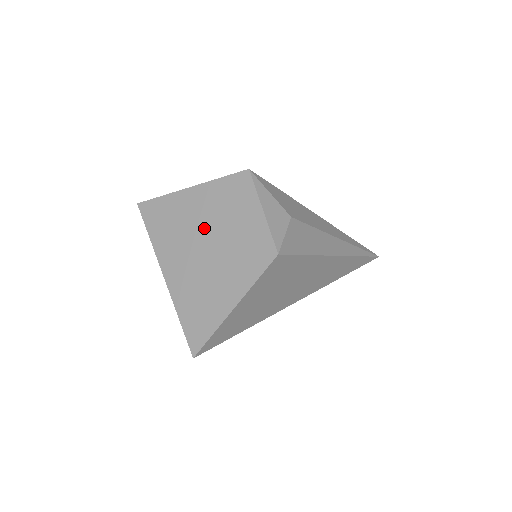
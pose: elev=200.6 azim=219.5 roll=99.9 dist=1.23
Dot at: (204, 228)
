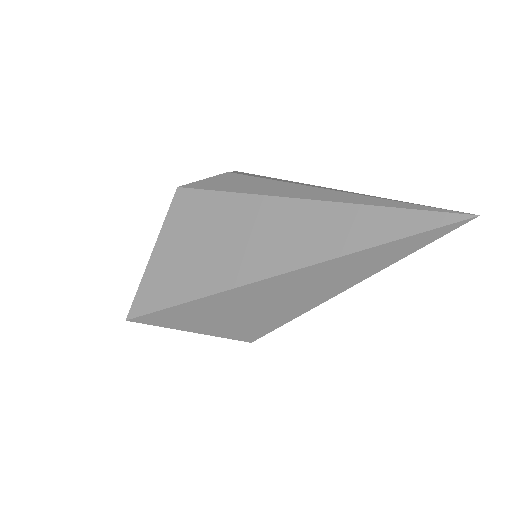
Dot at: occluded
